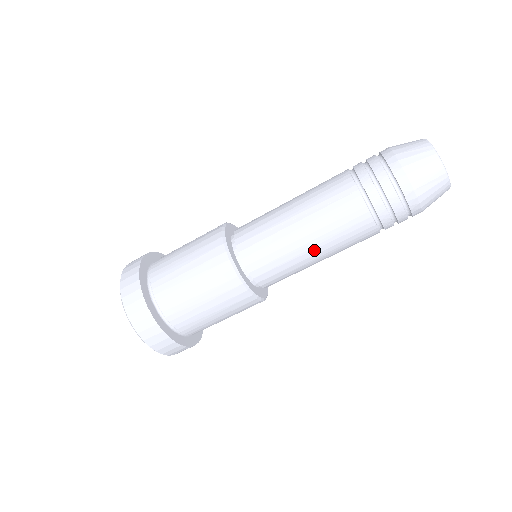
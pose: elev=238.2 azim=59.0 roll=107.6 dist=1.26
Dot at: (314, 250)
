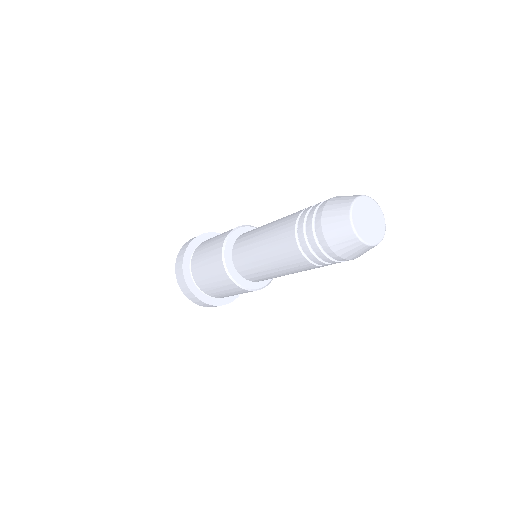
Dot at: occluded
